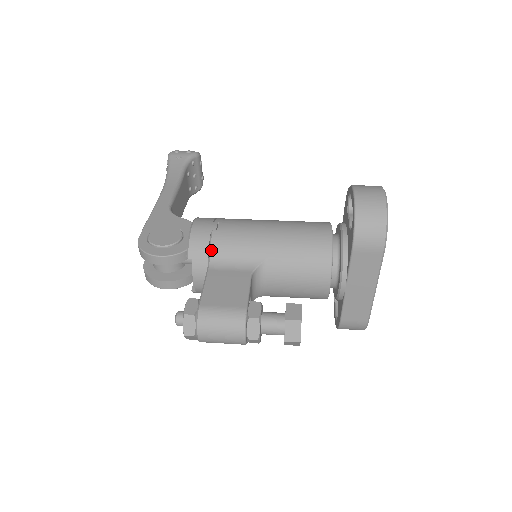
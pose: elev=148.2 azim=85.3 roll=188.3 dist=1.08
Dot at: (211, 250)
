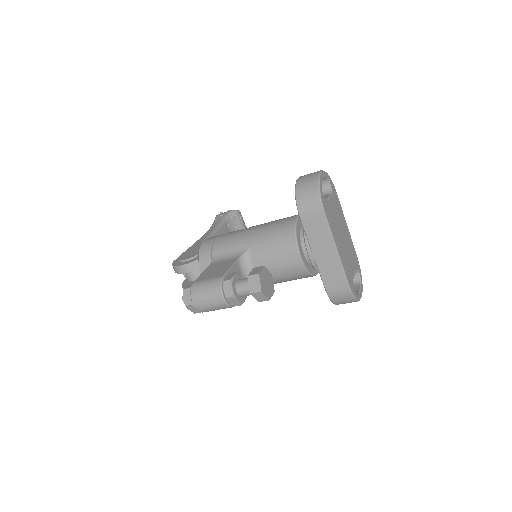
Dot at: (213, 252)
